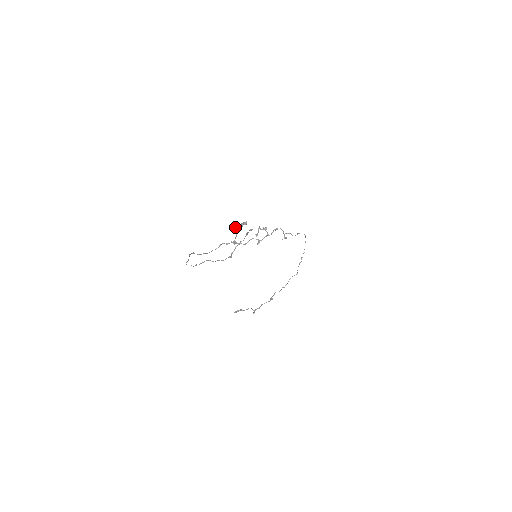
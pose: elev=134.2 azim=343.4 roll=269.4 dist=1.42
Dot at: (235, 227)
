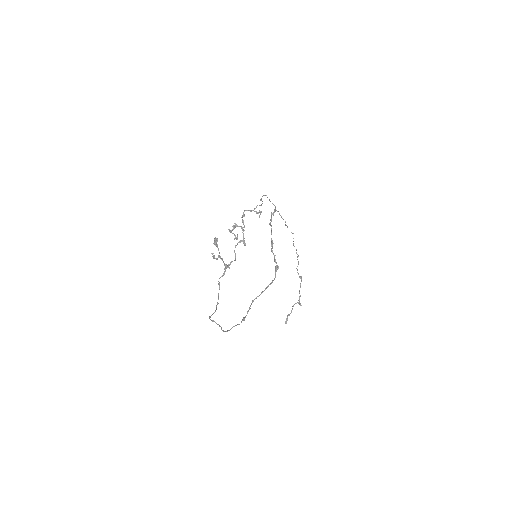
Dot at: (212, 253)
